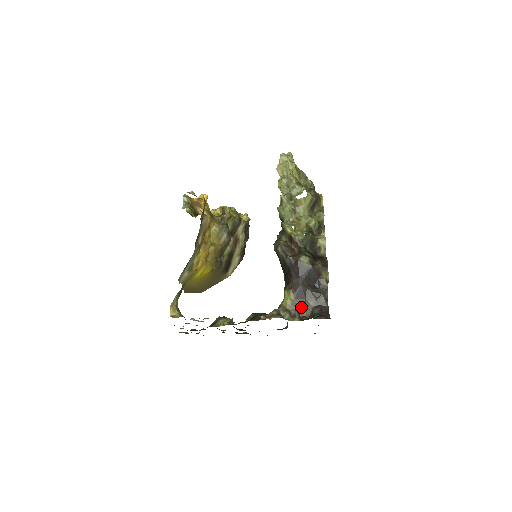
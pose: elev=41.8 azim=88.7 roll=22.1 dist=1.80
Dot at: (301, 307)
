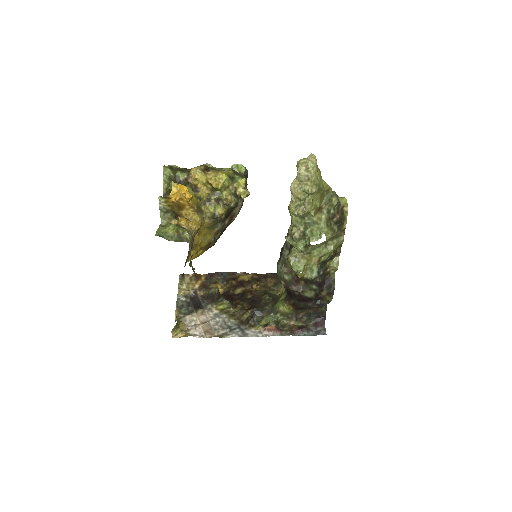
Dot at: (299, 313)
